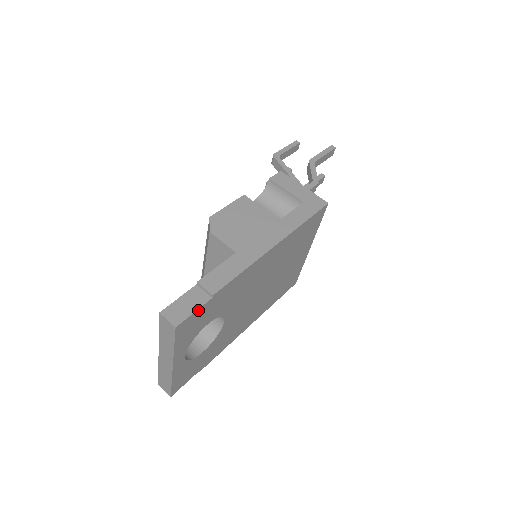
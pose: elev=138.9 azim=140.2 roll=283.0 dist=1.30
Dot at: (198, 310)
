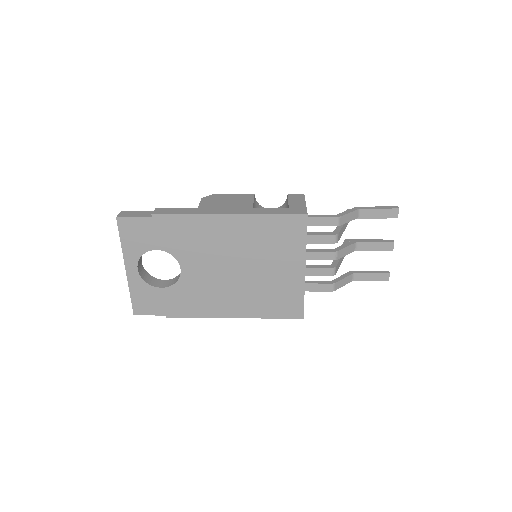
Dot at: (138, 219)
